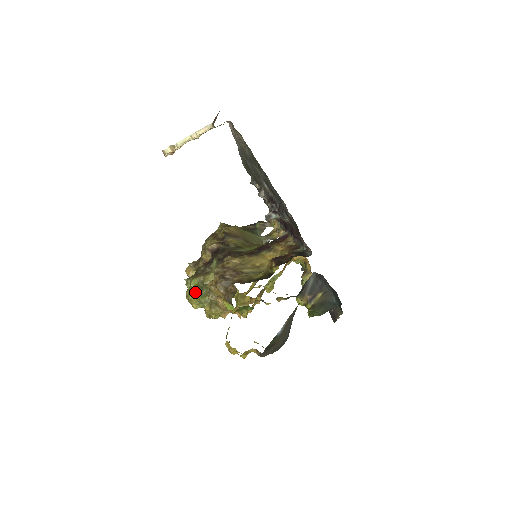
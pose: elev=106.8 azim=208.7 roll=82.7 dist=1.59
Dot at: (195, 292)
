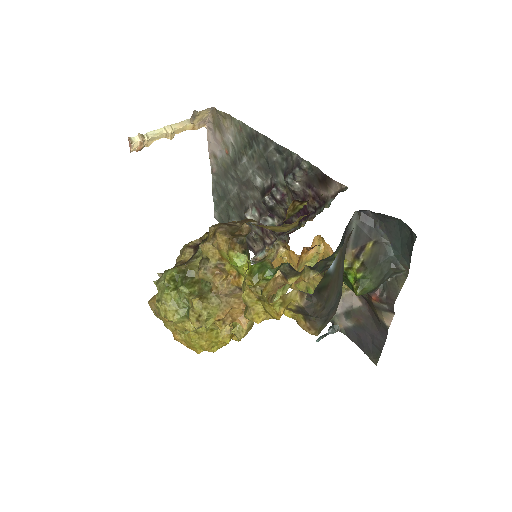
Dot at: (173, 287)
